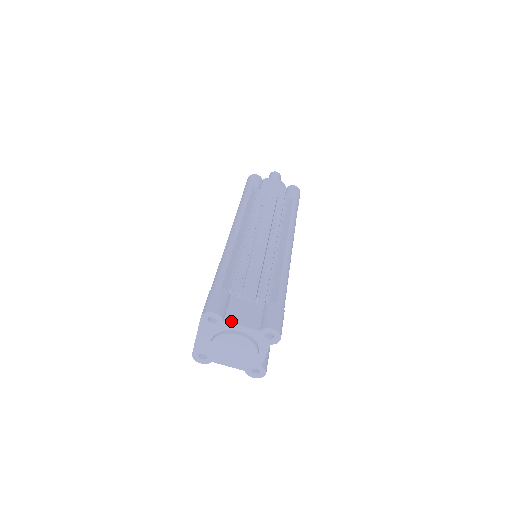
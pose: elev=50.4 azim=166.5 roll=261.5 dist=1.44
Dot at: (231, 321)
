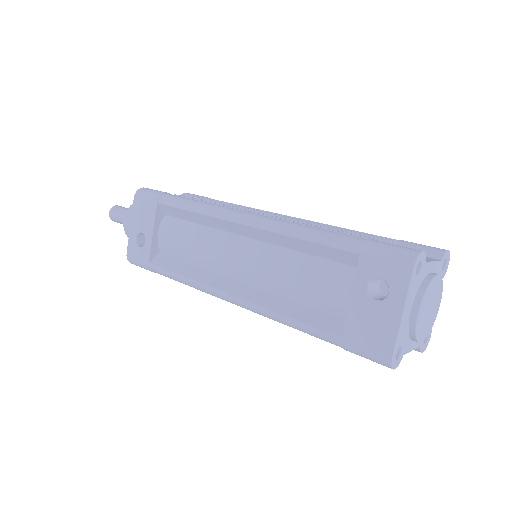
Dot at: (426, 261)
